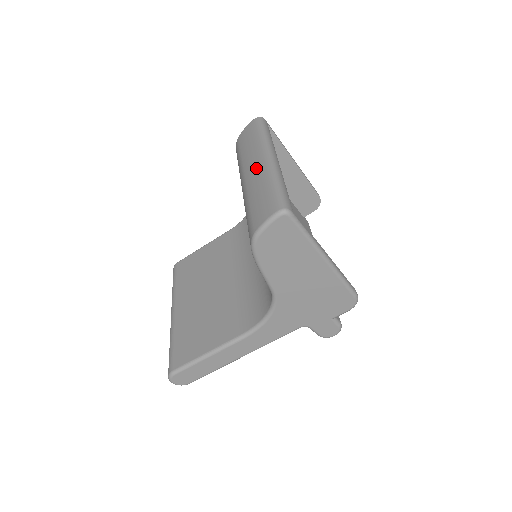
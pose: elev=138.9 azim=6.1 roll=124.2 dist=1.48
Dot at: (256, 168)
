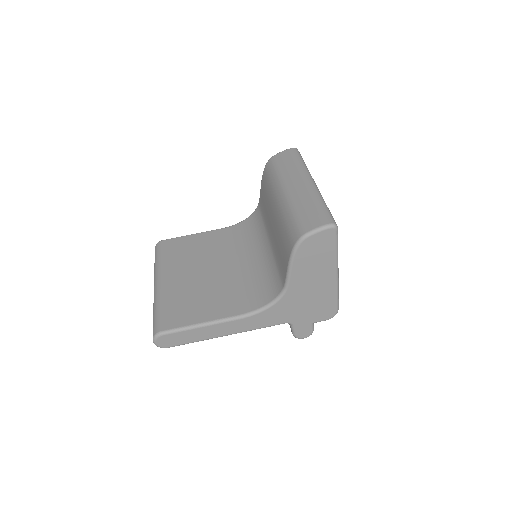
Dot at: (301, 186)
